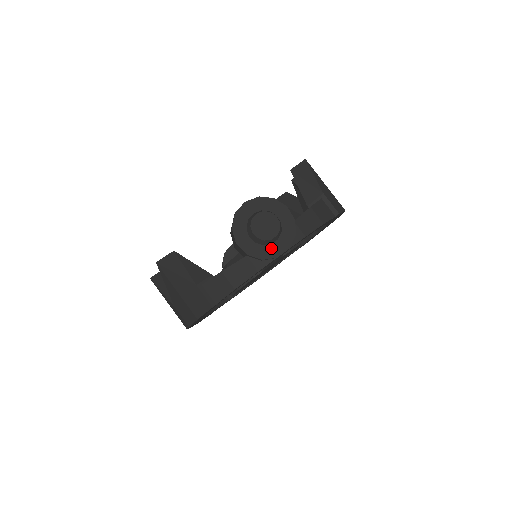
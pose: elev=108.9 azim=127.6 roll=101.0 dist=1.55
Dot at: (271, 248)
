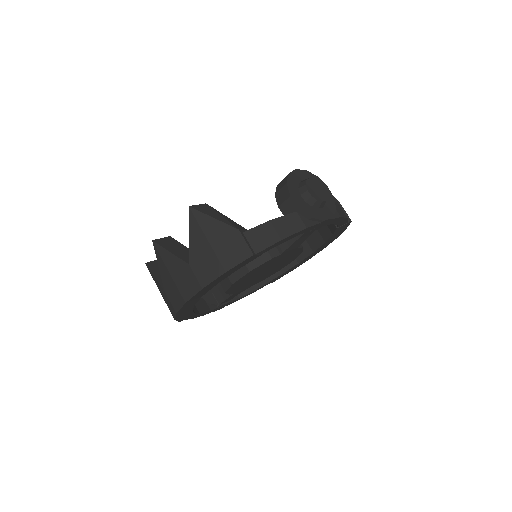
Dot at: (318, 212)
